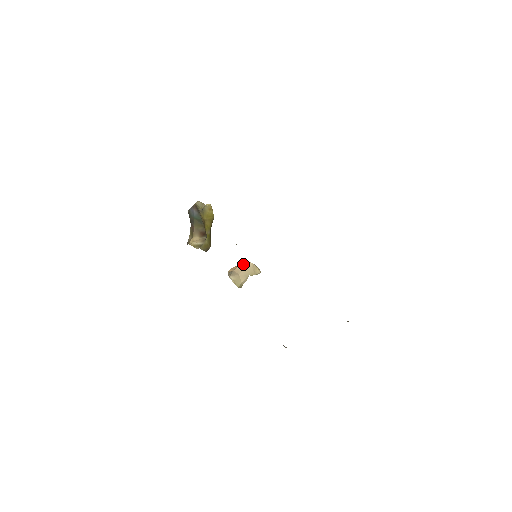
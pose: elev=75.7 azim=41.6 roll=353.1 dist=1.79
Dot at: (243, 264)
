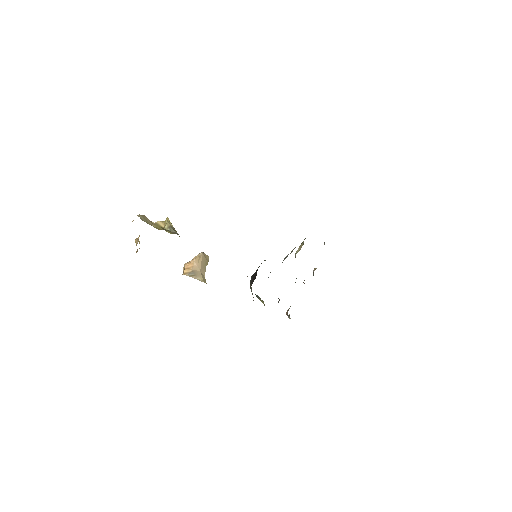
Dot at: (197, 258)
